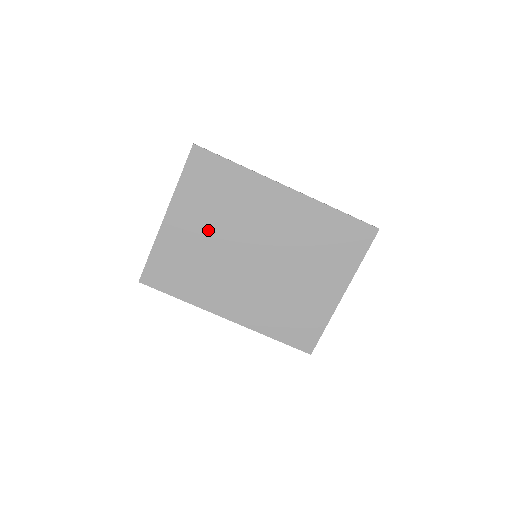
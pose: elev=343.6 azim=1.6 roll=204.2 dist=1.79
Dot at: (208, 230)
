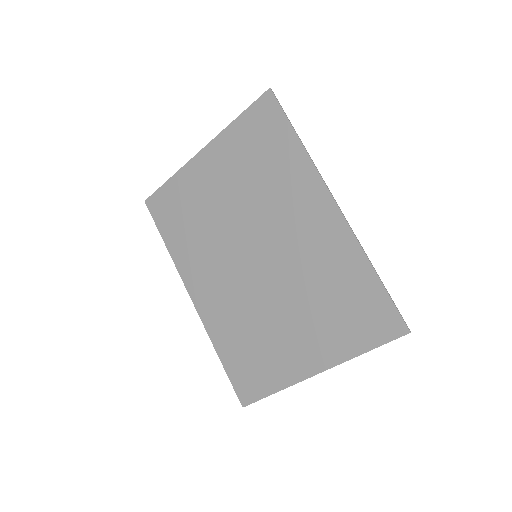
Dot at: (229, 193)
